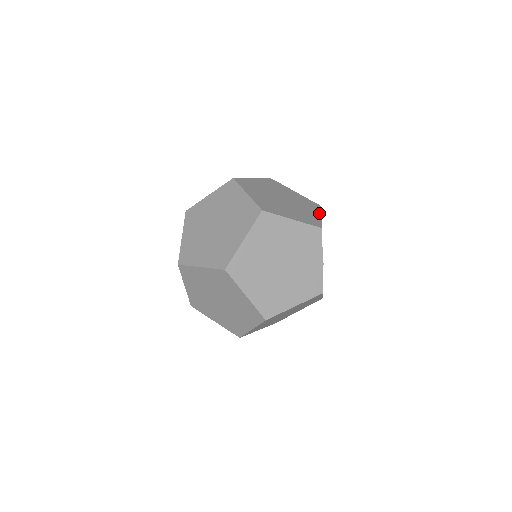
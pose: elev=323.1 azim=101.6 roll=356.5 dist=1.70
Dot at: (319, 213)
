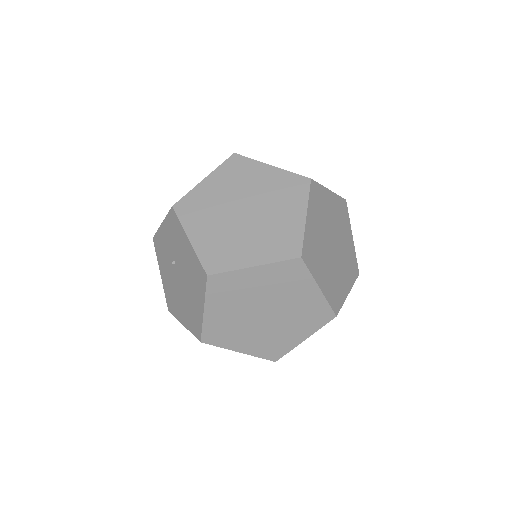
Dot at: occluded
